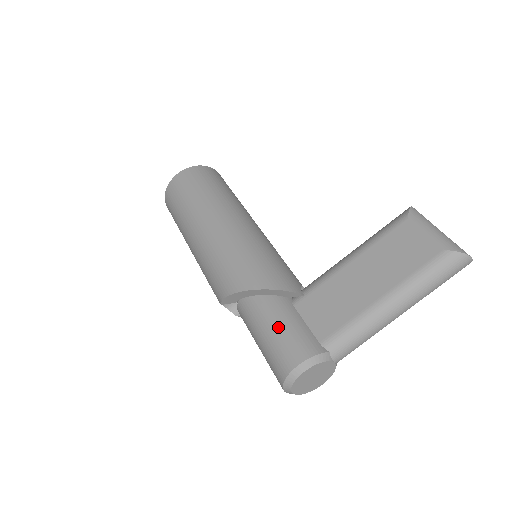
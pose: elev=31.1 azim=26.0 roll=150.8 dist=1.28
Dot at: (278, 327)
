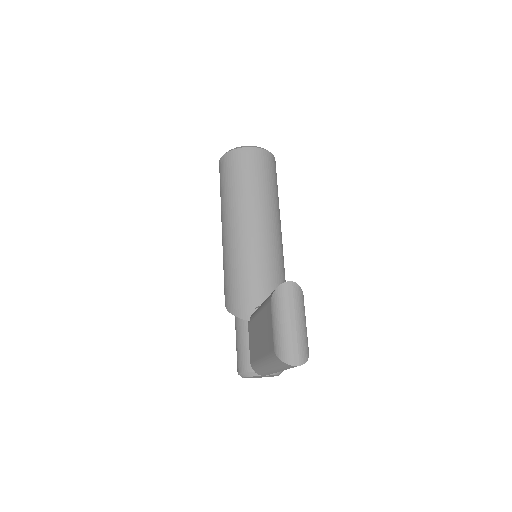
Dot at: (236, 340)
